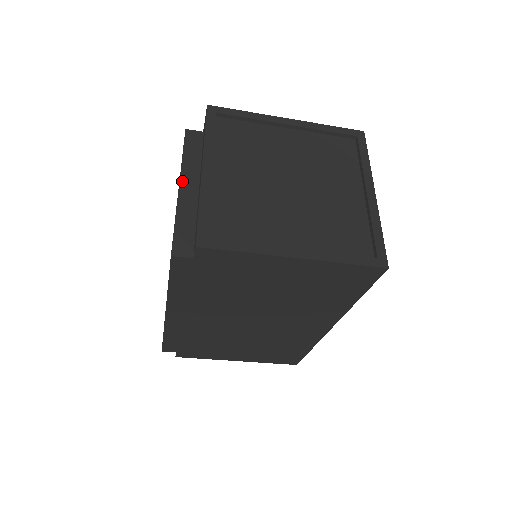
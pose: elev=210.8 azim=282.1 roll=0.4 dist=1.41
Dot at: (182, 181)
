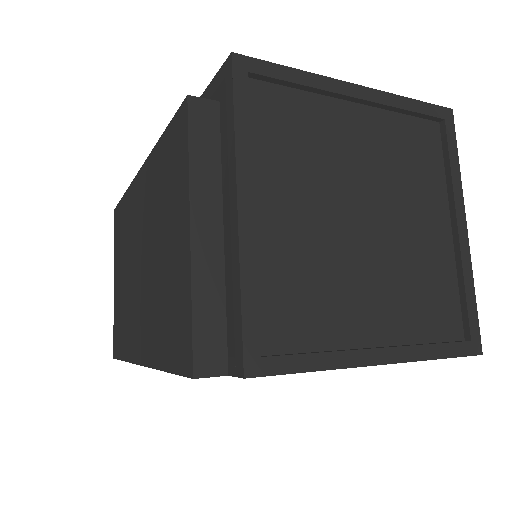
Dot at: (194, 217)
